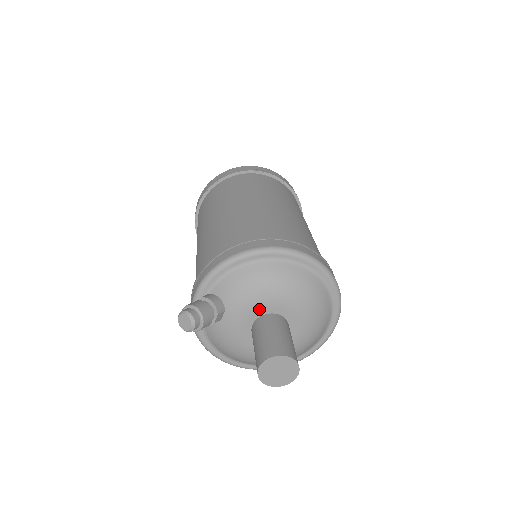
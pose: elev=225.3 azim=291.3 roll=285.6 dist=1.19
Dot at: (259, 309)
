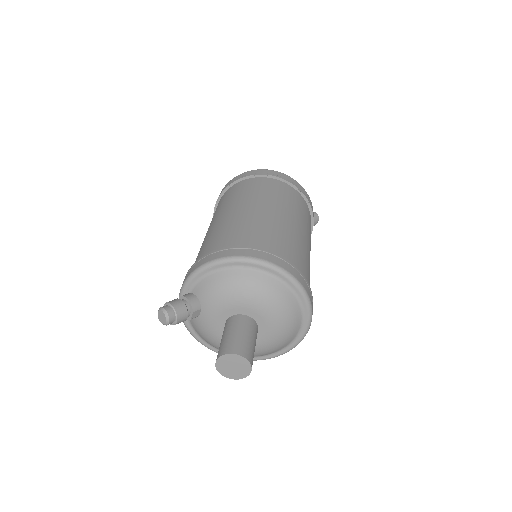
Dot at: (229, 310)
